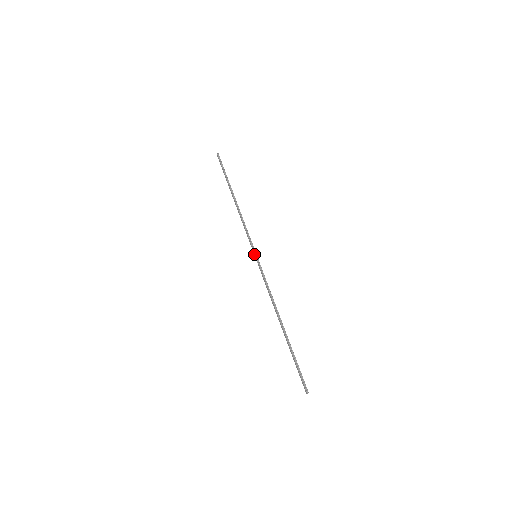
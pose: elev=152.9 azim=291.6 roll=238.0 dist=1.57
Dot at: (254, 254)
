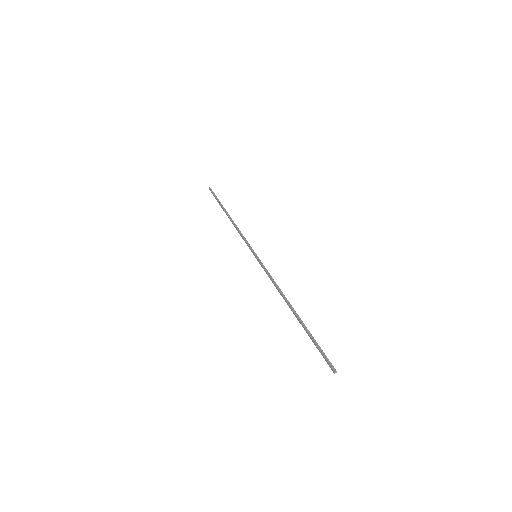
Dot at: (254, 255)
